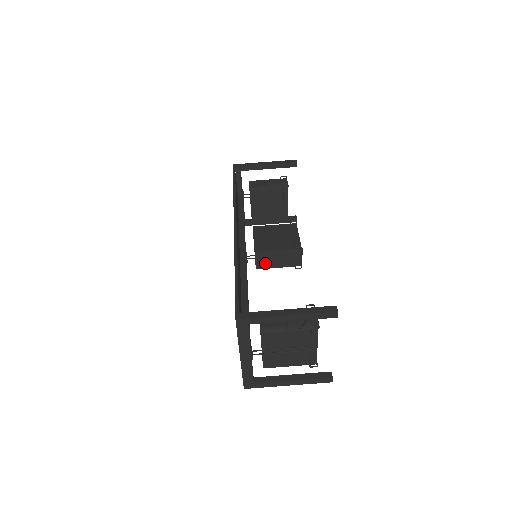
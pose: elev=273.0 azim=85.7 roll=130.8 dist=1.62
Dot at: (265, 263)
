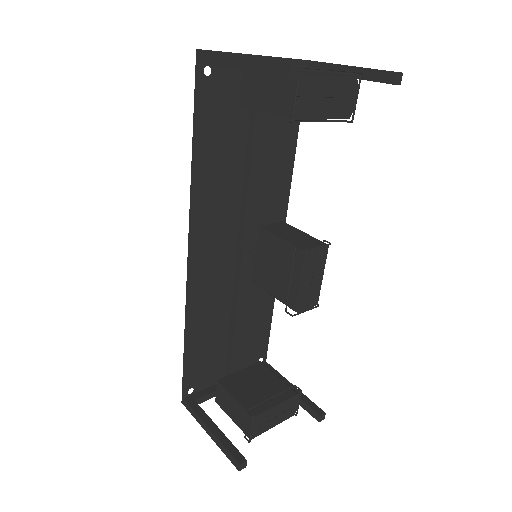
Dot at: (275, 230)
